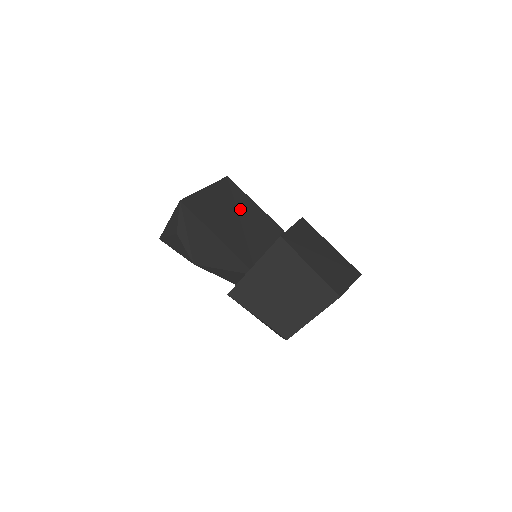
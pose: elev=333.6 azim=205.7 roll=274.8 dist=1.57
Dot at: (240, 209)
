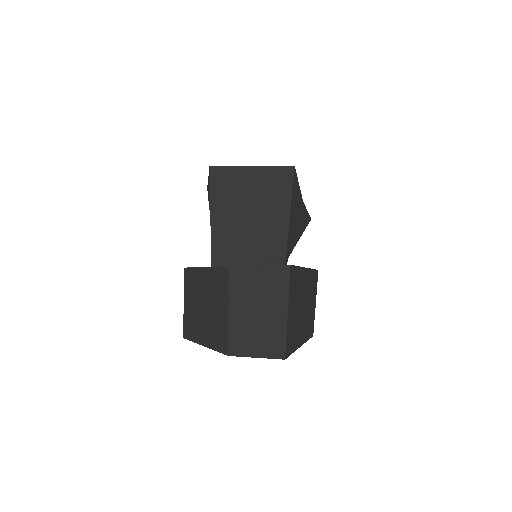
Dot at: (267, 208)
